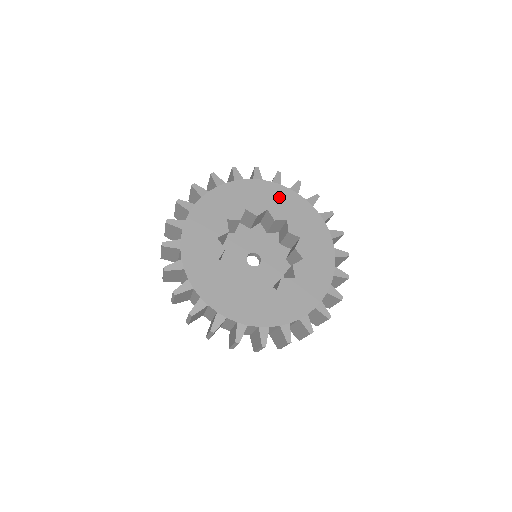
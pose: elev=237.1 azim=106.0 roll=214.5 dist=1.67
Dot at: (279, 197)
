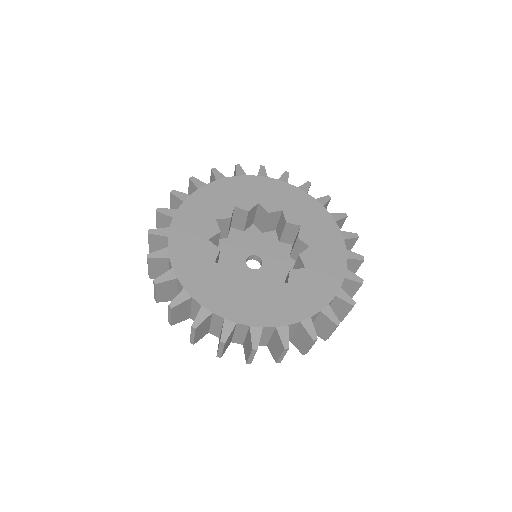
Dot at: (268, 189)
